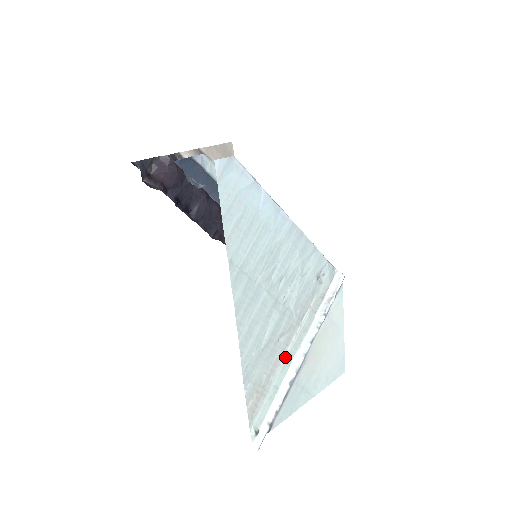
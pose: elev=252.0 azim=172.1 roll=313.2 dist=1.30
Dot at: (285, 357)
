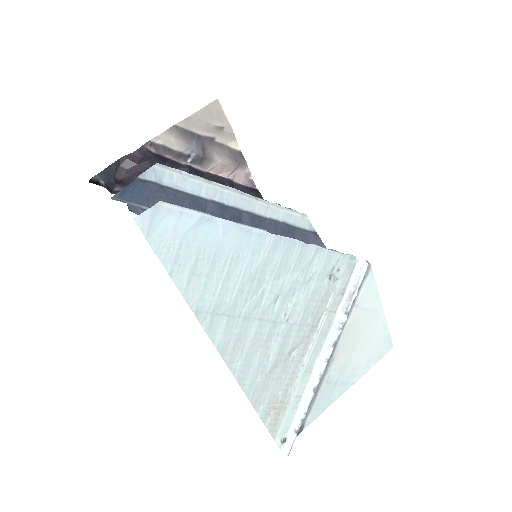
Dot at: (303, 367)
